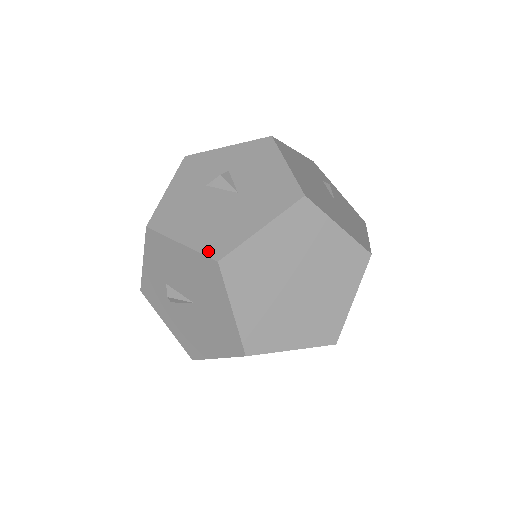
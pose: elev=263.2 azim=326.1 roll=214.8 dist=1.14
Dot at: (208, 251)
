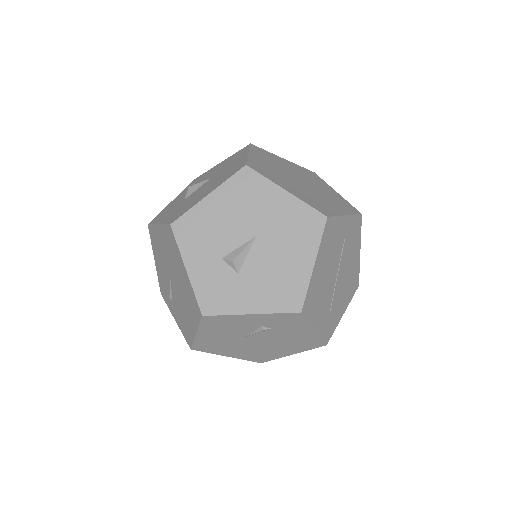
Dot at: (233, 174)
